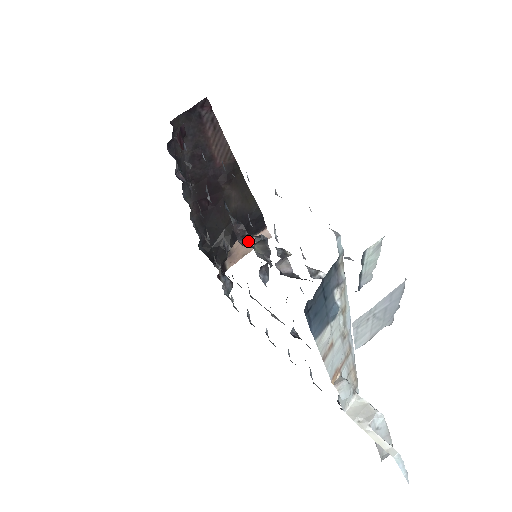
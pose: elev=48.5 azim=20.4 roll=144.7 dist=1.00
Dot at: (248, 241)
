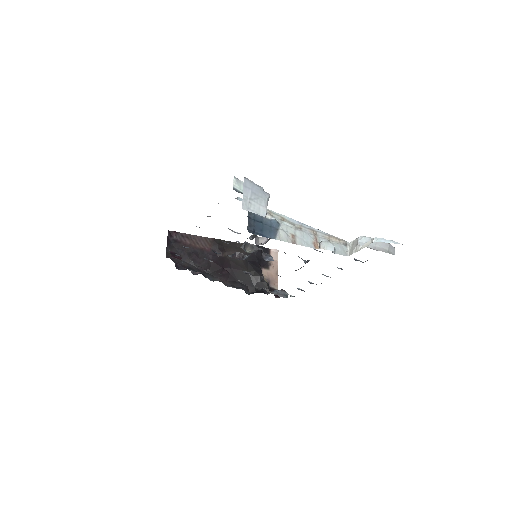
Dot at: occluded
